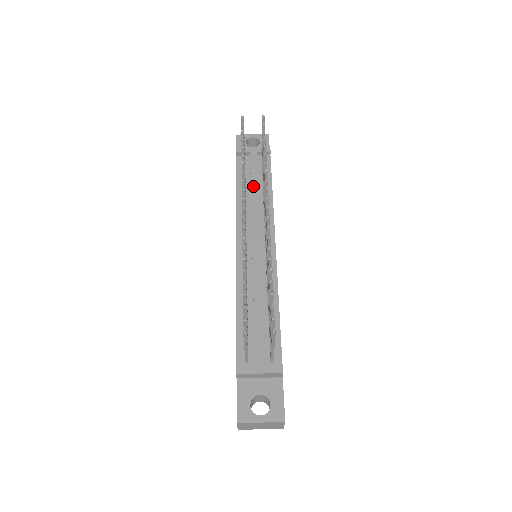
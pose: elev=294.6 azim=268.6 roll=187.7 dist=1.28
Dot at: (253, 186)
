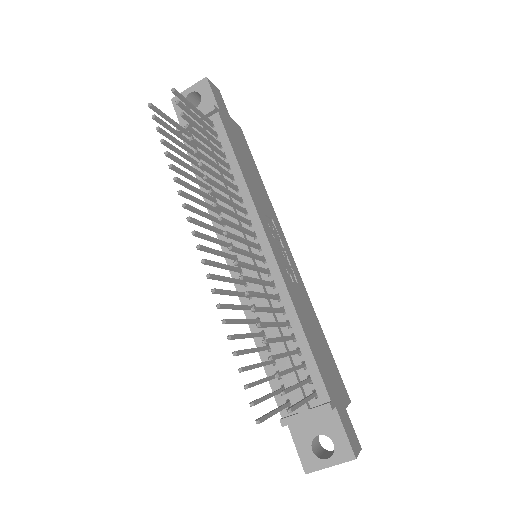
Dot at: occluded
